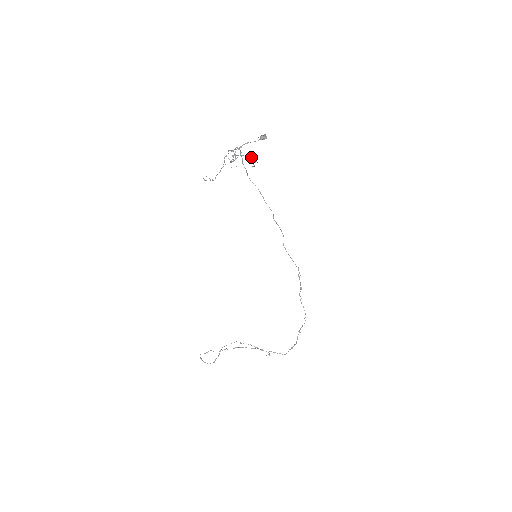
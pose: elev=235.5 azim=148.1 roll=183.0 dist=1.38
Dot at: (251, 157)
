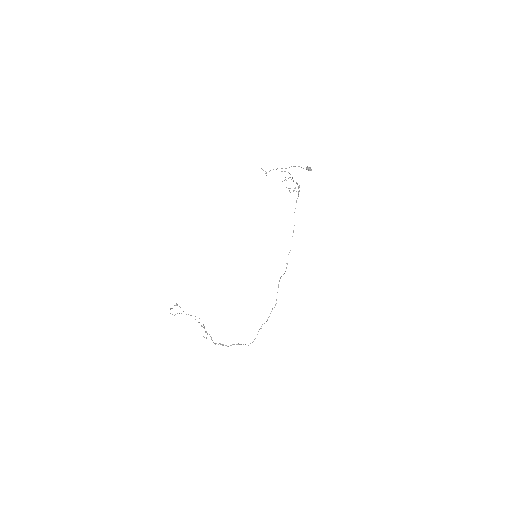
Dot at: occluded
